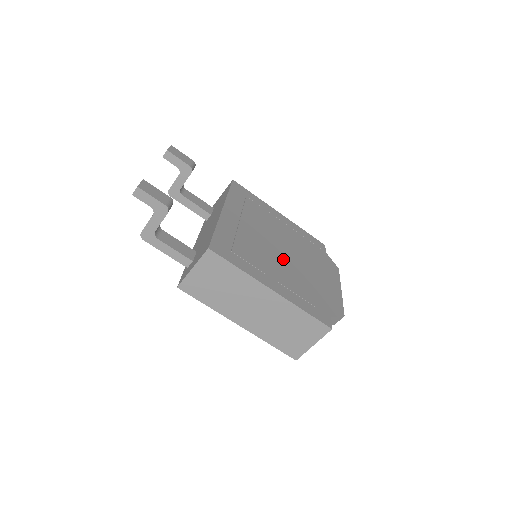
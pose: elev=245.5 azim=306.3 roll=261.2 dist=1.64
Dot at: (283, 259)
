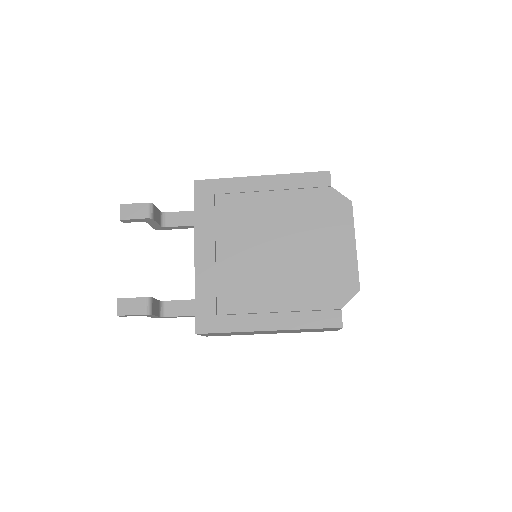
Dot at: (274, 266)
